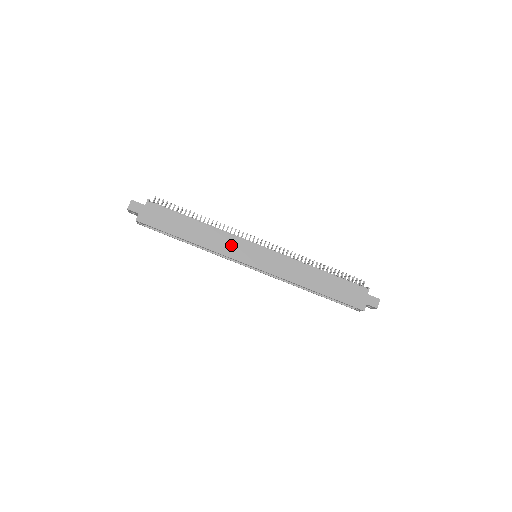
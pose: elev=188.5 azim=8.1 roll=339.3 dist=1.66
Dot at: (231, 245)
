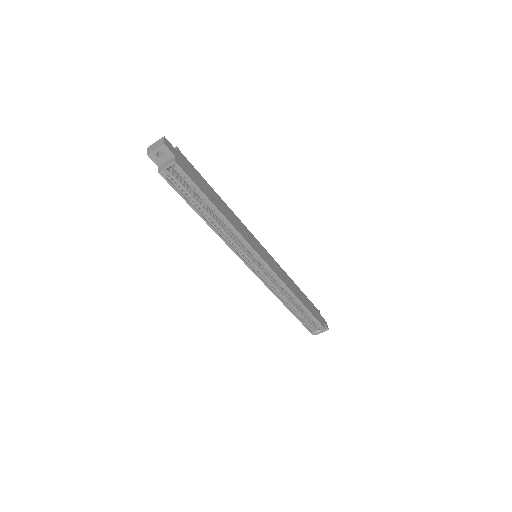
Dot at: (246, 233)
